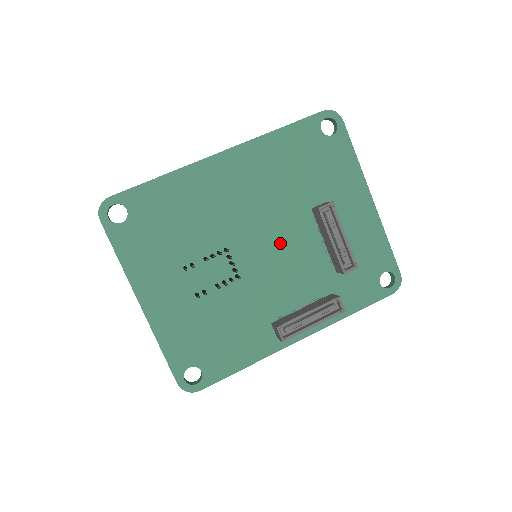
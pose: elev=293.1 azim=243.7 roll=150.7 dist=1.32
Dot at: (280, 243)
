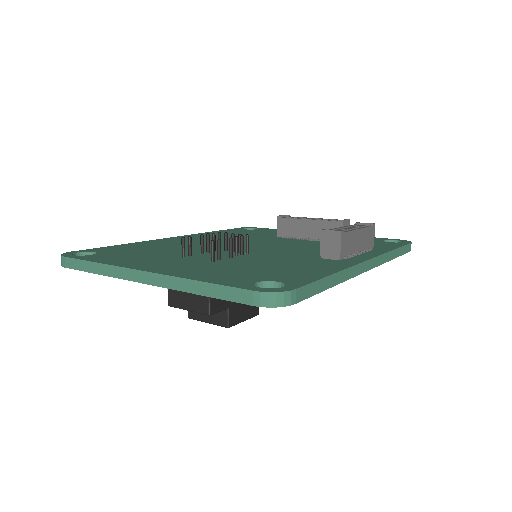
Dot at: (270, 245)
